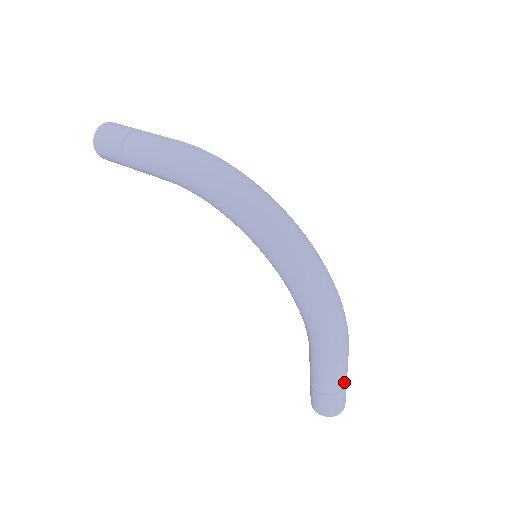
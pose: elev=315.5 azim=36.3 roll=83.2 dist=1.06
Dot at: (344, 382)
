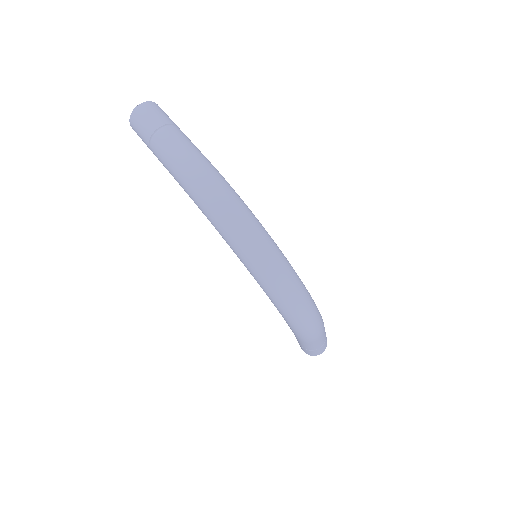
Dot at: (319, 346)
